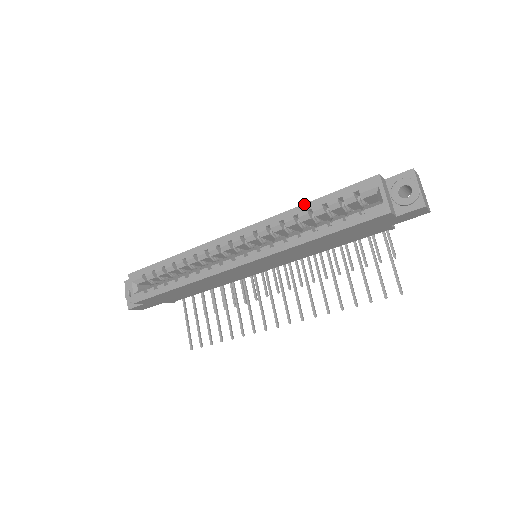
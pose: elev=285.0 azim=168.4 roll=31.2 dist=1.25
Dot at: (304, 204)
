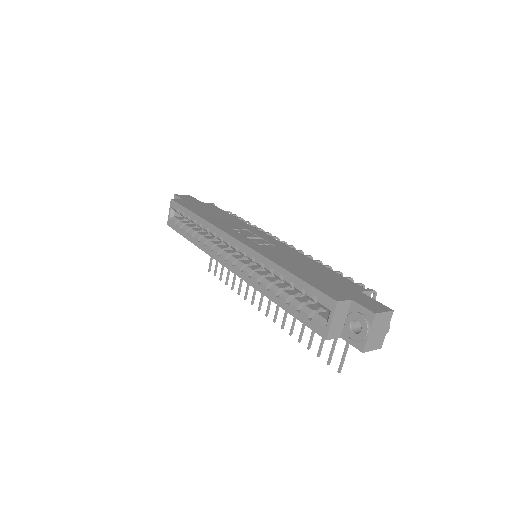
Dot at: (281, 267)
